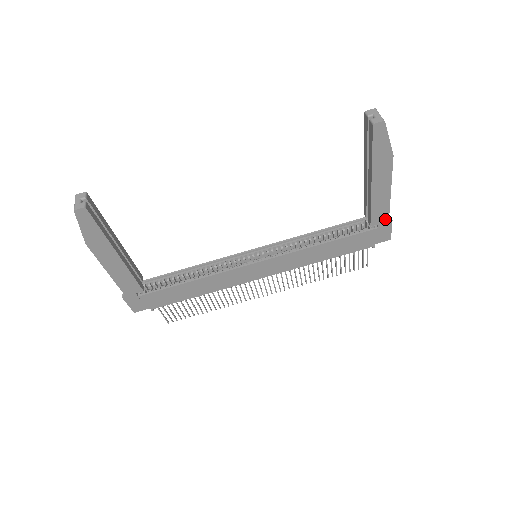
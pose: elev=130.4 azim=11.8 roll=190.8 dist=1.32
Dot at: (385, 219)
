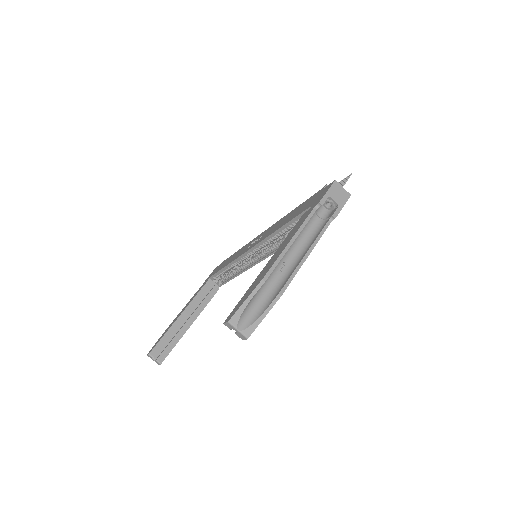
Dot at: (327, 225)
